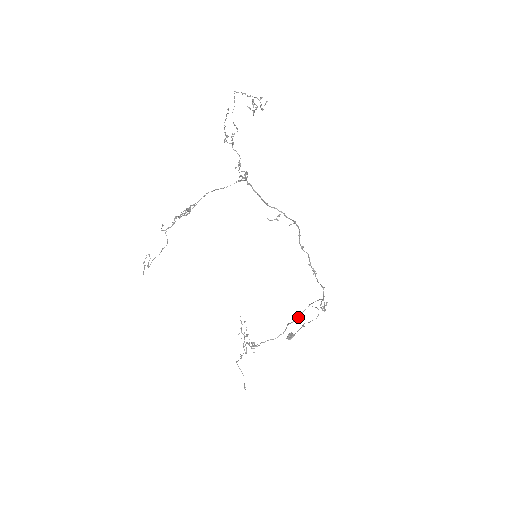
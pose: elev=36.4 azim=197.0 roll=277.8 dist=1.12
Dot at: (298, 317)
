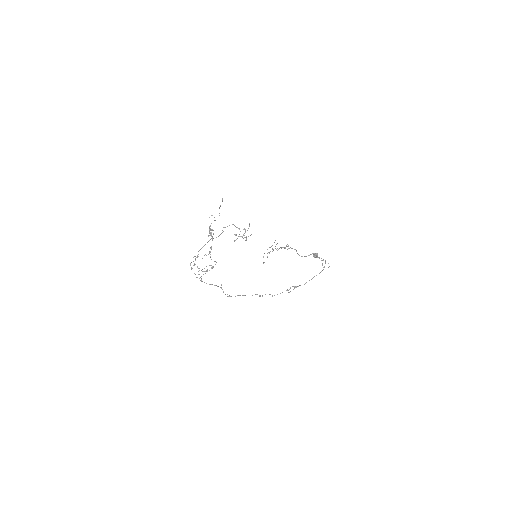
Dot at: (318, 257)
